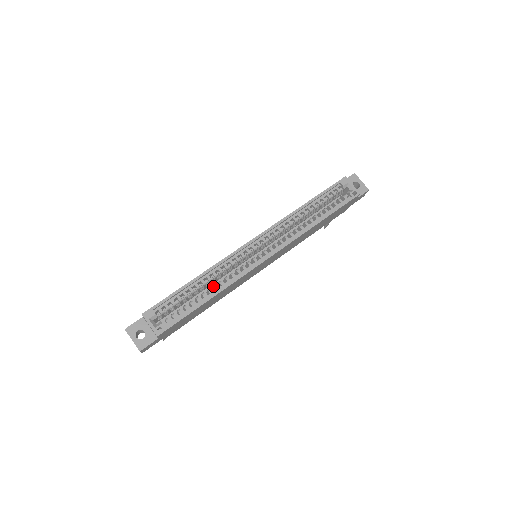
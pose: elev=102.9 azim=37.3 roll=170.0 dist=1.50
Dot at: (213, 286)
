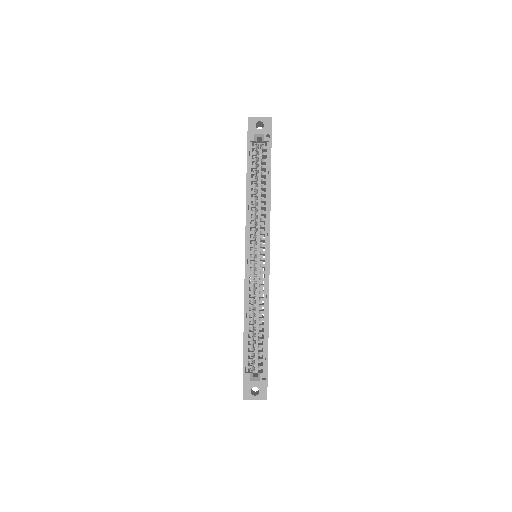
Dot at: occluded
